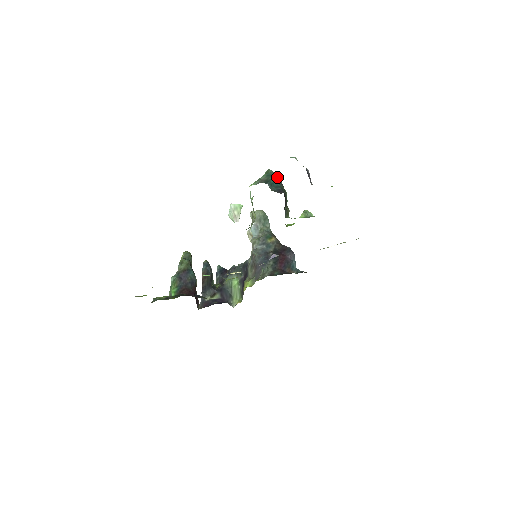
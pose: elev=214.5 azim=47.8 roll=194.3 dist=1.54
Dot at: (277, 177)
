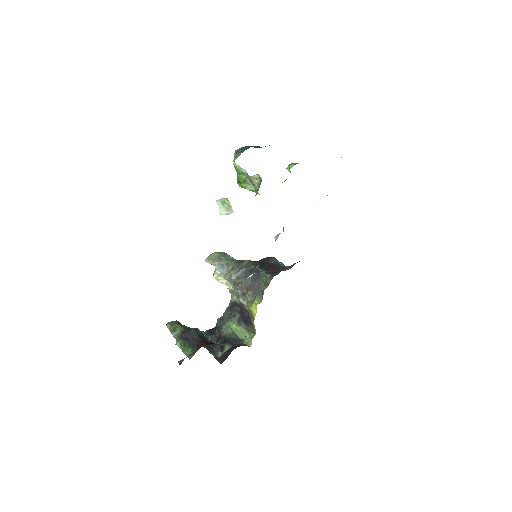
Dot at: occluded
